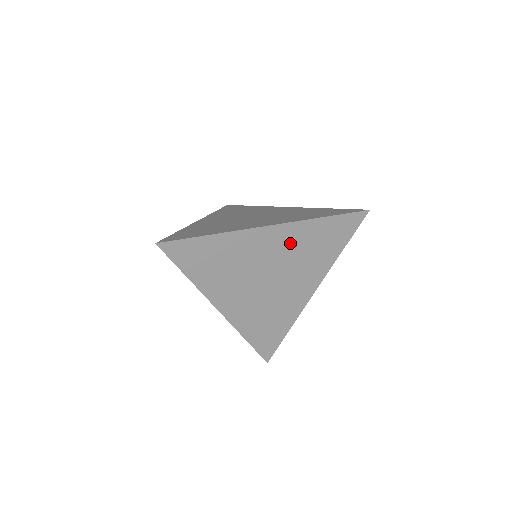
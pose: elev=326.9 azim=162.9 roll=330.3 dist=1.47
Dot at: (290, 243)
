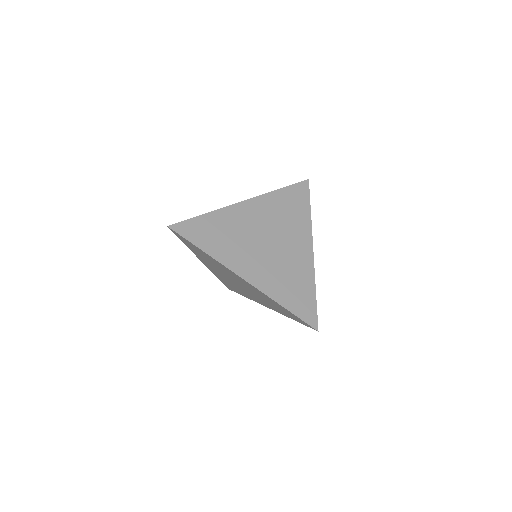
Dot at: (267, 211)
